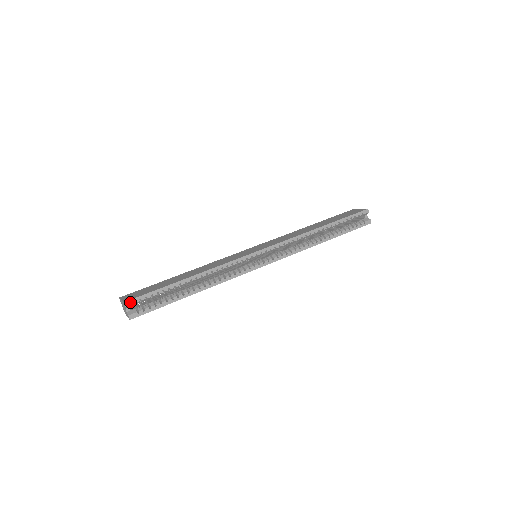
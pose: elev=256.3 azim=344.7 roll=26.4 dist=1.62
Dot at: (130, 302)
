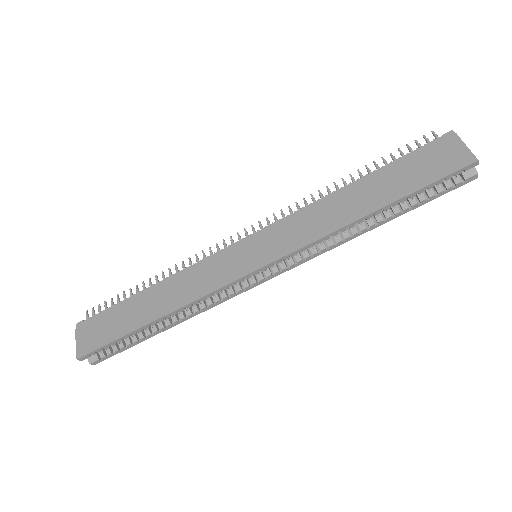
Dot at: (85, 357)
